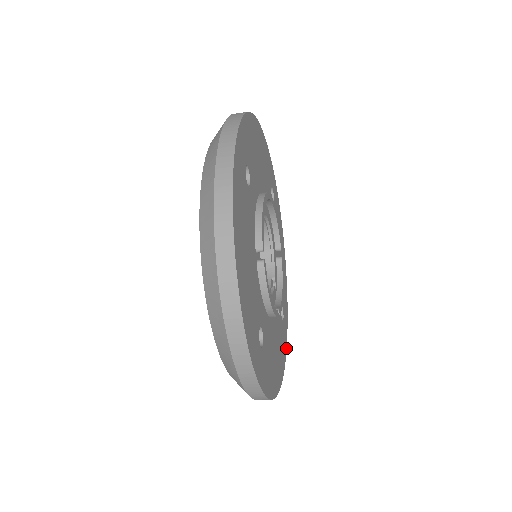
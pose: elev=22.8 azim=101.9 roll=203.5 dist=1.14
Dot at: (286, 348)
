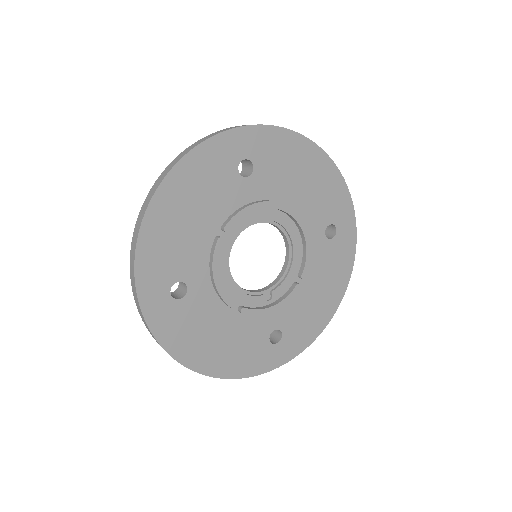
Dot at: (264, 372)
